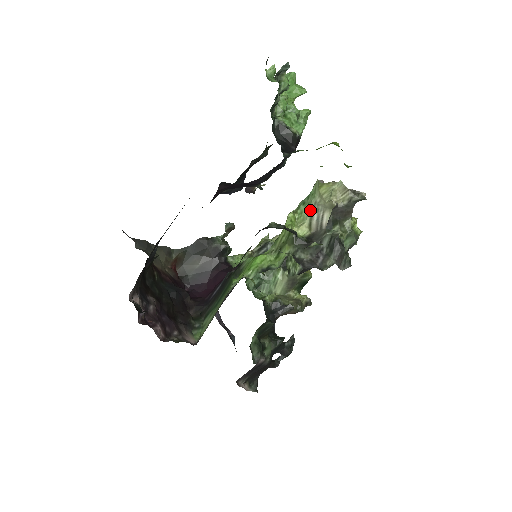
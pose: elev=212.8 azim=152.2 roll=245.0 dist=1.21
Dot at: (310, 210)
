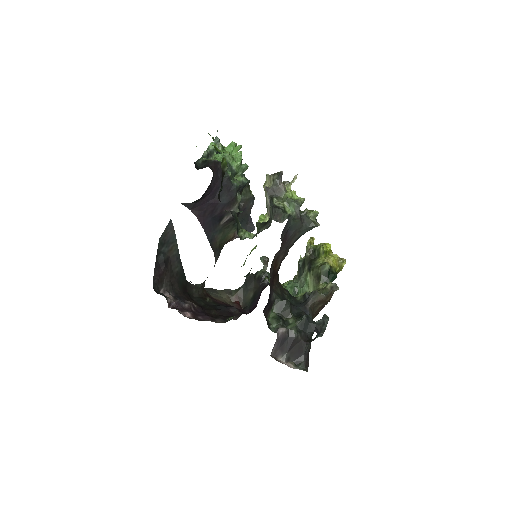
Dot at: (266, 205)
